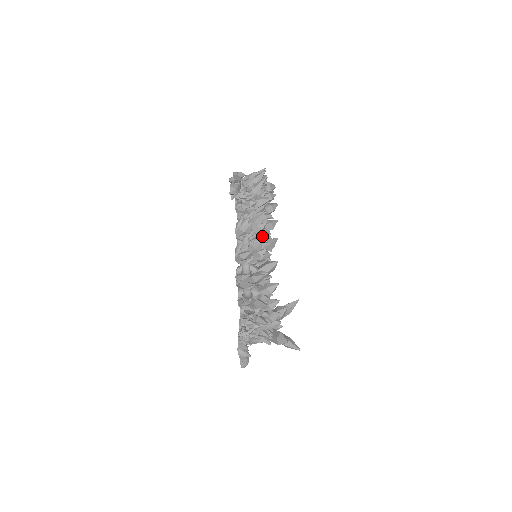
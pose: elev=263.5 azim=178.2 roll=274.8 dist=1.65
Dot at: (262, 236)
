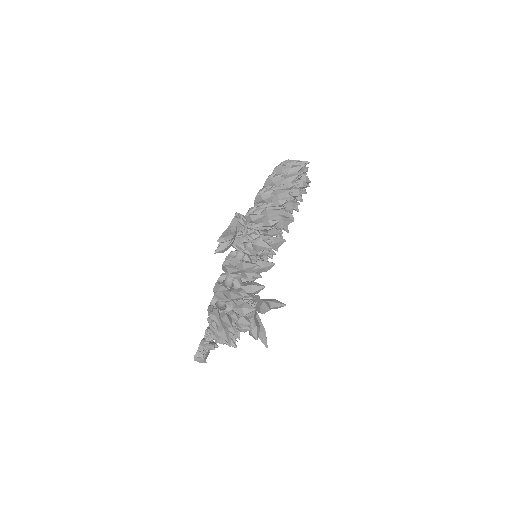
Dot at: occluded
